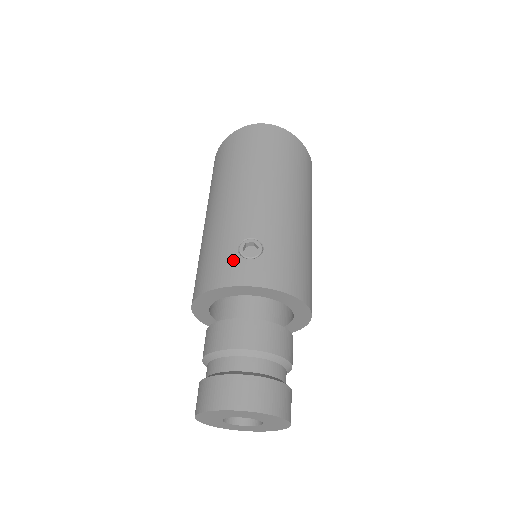
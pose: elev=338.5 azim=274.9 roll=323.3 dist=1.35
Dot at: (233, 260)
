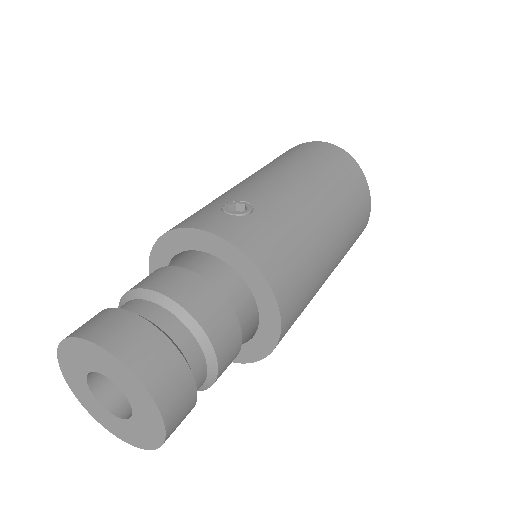
Dot at: (211, 211)
